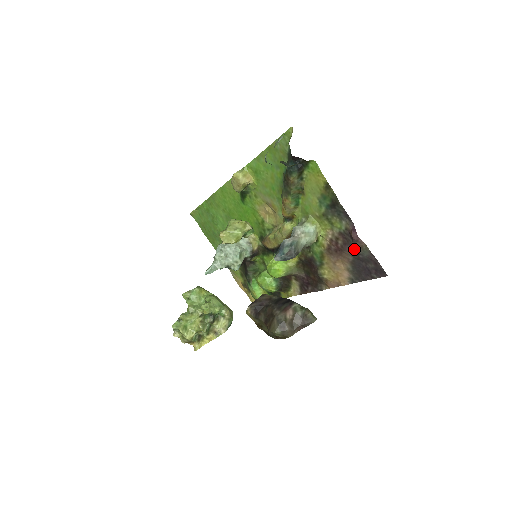
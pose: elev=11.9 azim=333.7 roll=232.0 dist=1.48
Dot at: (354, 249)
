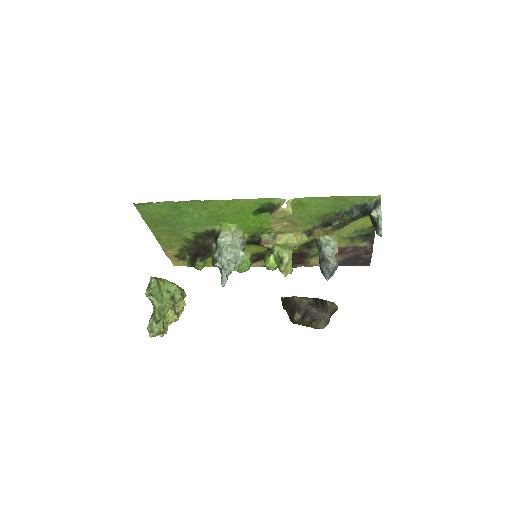
Dot at: (360, 255)
